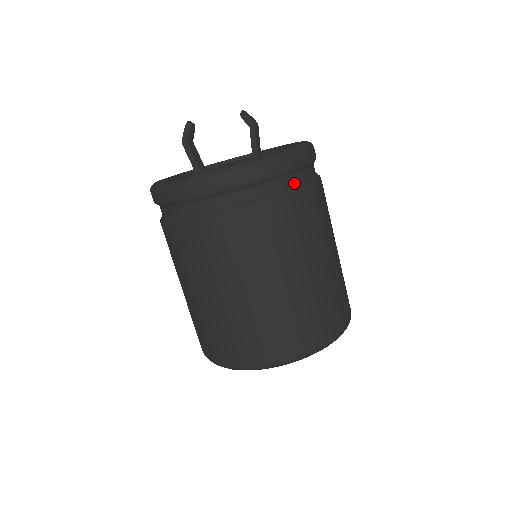
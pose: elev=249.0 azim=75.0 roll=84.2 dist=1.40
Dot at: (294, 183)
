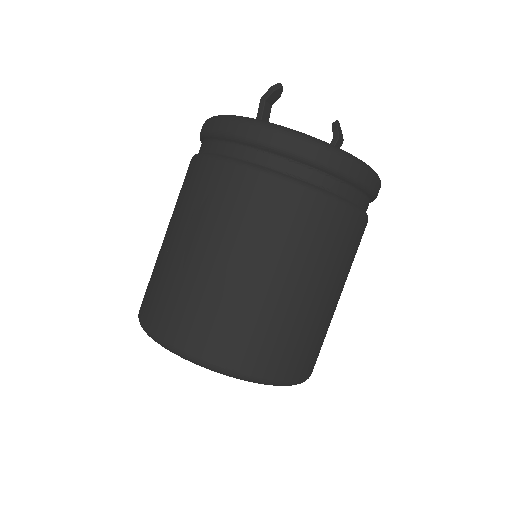
Dot at: (336, 191)
